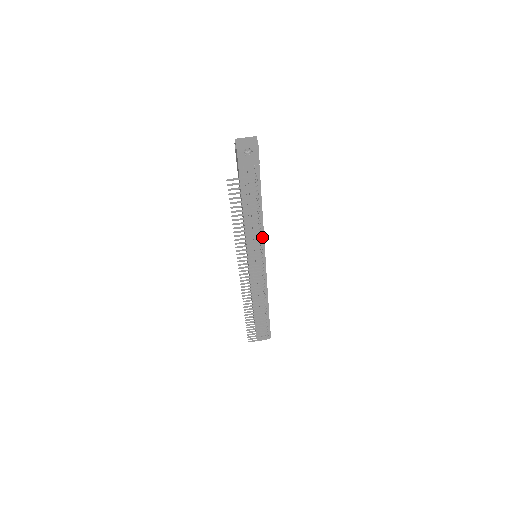
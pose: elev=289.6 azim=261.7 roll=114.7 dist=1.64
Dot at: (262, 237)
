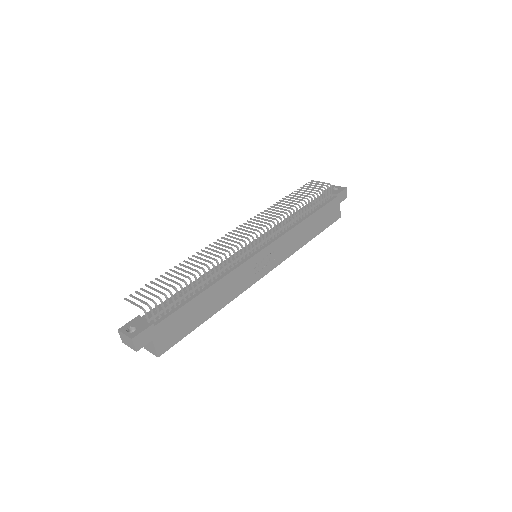
Dot at: (284, 233)
